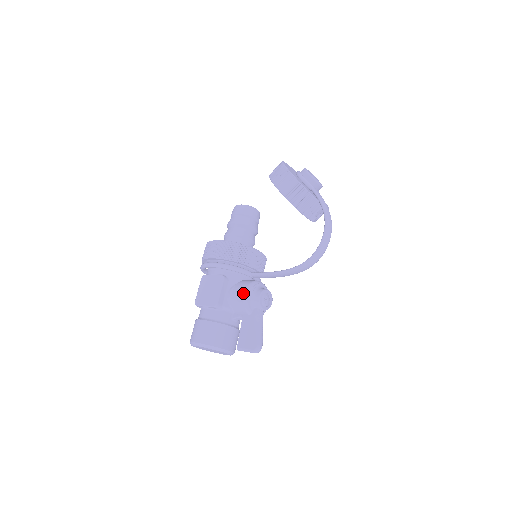
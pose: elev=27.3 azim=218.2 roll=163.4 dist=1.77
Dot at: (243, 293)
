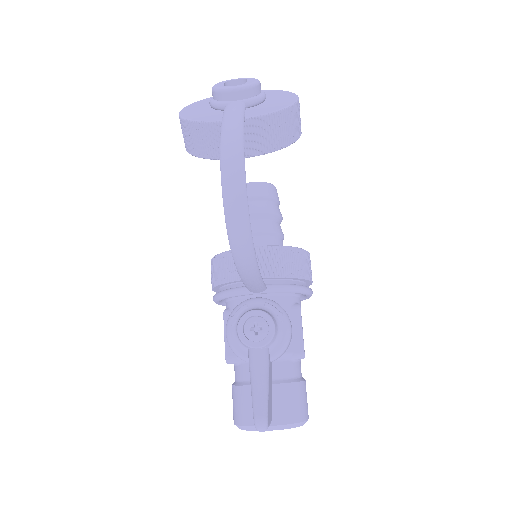
Dot at: occluded
